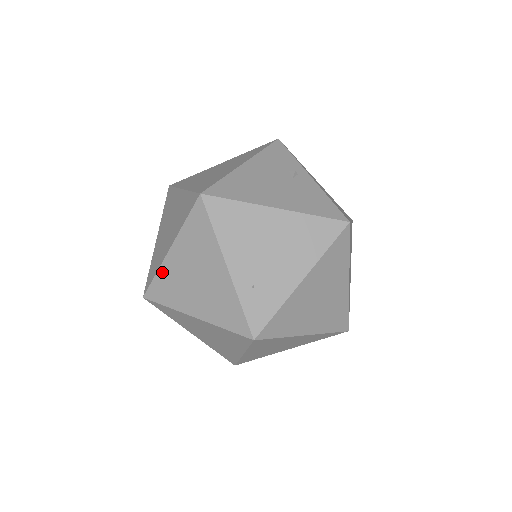
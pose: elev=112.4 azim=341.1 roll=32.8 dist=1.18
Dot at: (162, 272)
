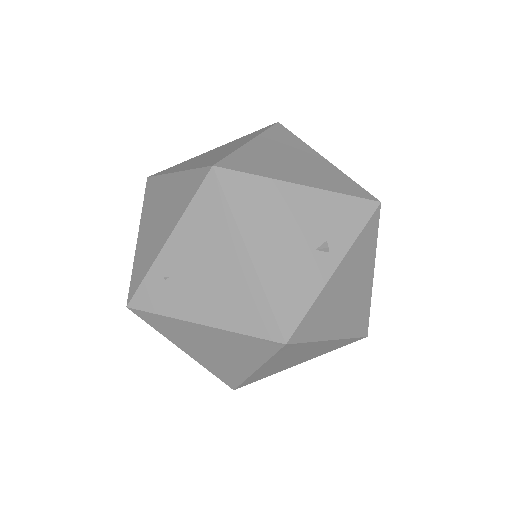
Dot at: (162, 180)
